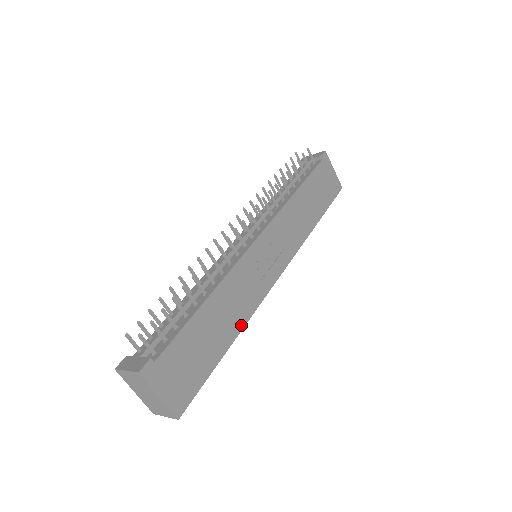
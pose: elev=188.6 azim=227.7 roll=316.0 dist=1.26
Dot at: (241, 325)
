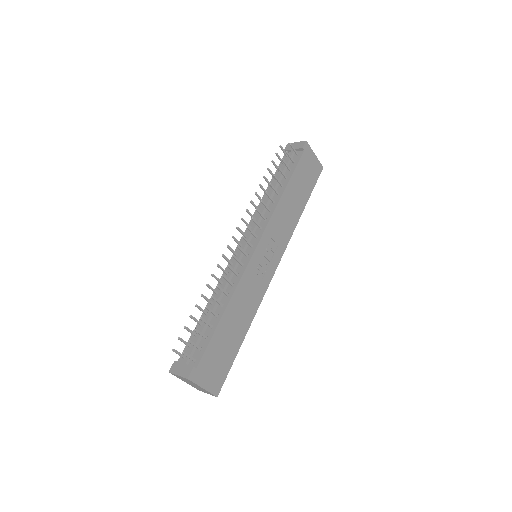
Dot at: (251, 319)
